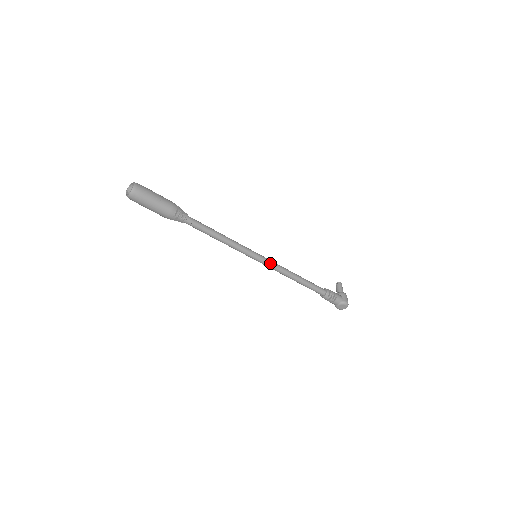
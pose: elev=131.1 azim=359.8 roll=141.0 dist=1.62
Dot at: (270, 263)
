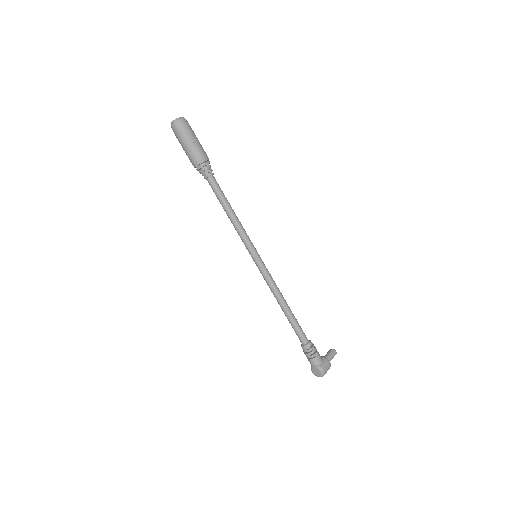
Dot at: (265, 271)
